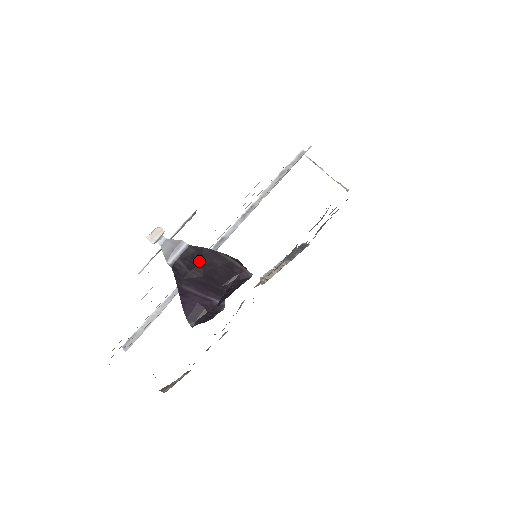
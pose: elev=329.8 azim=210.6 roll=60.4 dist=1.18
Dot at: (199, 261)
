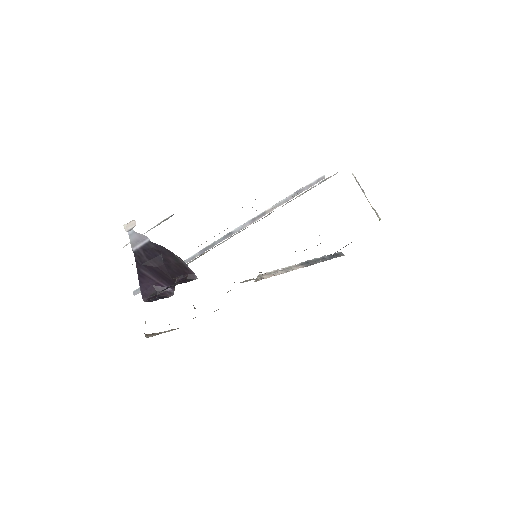
Dot at: (157, 255)
